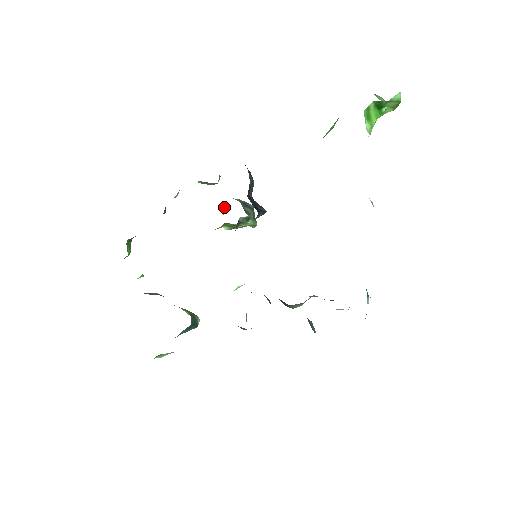
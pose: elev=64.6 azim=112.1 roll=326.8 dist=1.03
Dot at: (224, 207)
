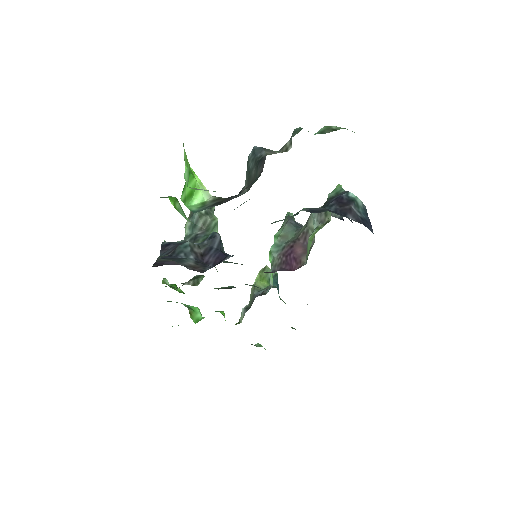
Dot at: occluded
